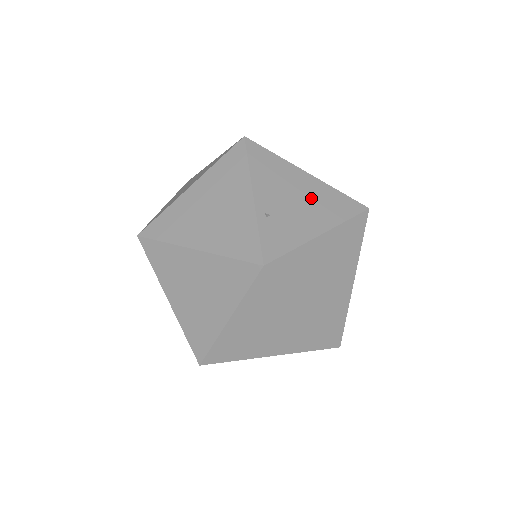
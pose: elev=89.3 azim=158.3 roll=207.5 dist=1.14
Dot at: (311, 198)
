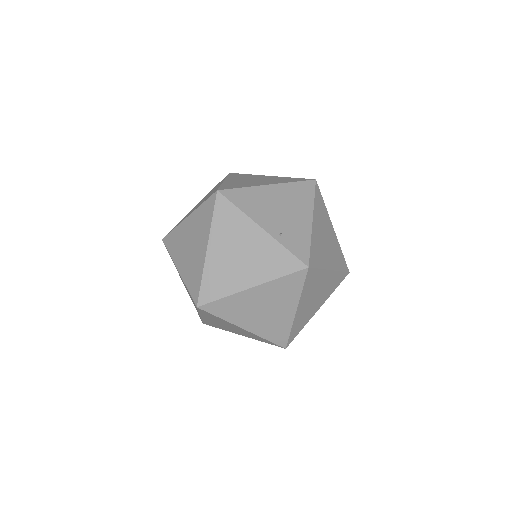
Dot at: (287, 201)
